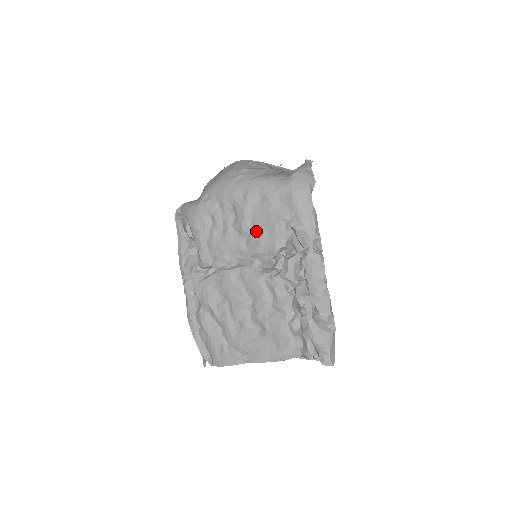
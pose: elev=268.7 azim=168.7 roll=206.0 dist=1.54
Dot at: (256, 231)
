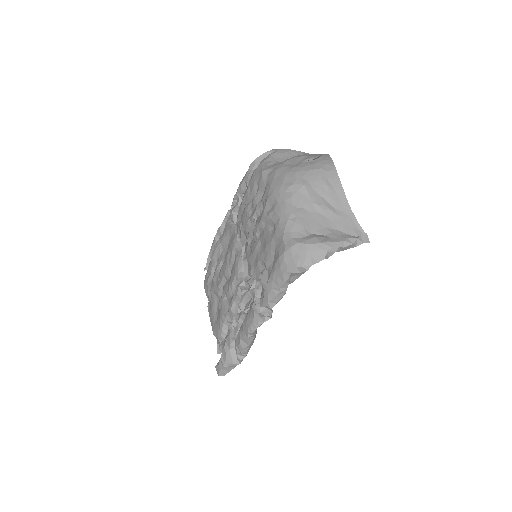
Dot at: (256, 244)
